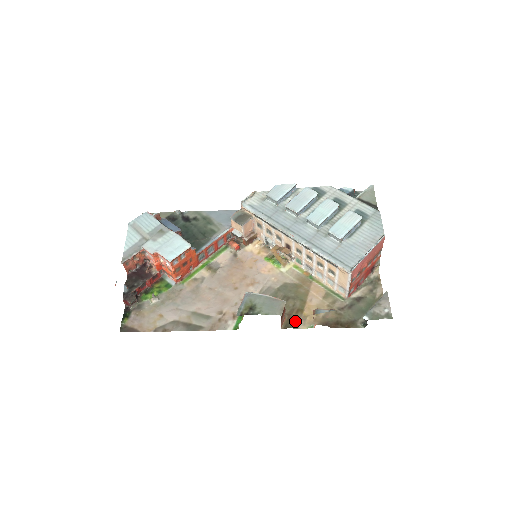
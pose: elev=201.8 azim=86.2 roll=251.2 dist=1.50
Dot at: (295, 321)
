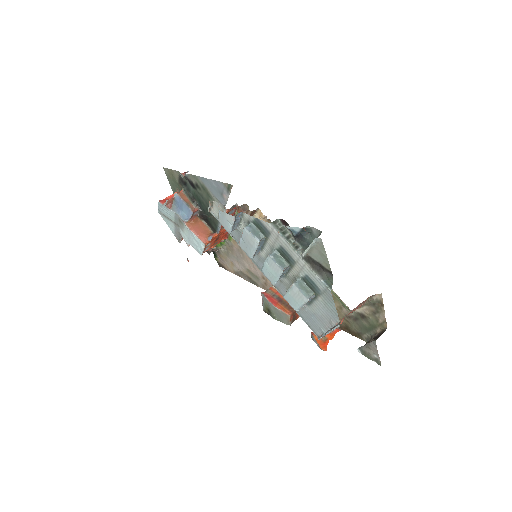
Dot at: occluded
